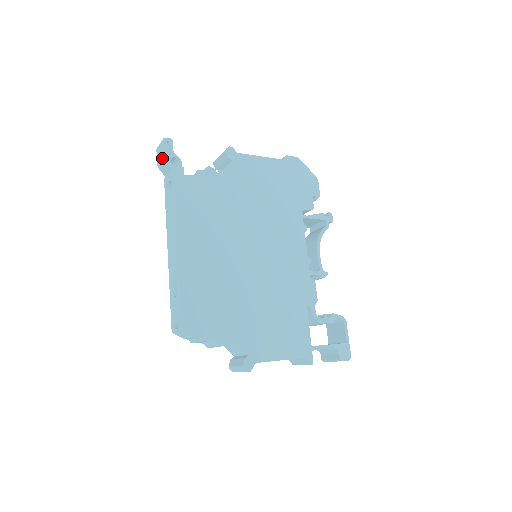
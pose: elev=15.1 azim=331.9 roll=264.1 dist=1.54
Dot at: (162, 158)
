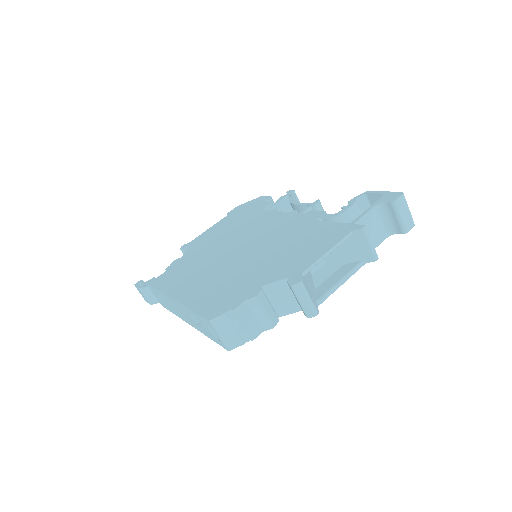
Dot at: (142, 292)
